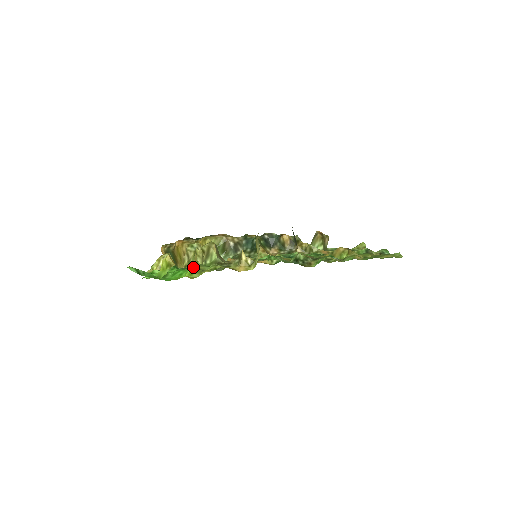
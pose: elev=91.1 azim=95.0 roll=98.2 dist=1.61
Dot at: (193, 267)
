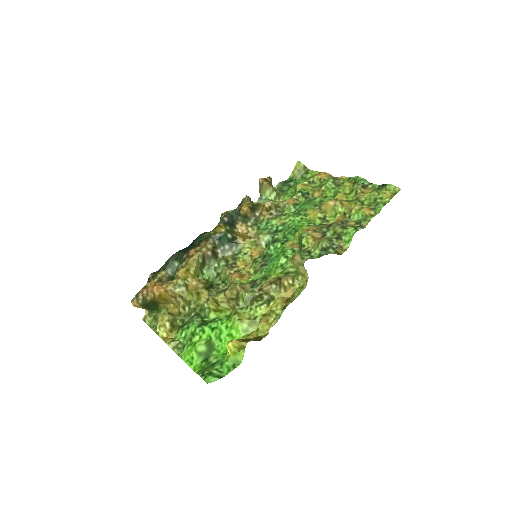
Dot at: (241, 322)
